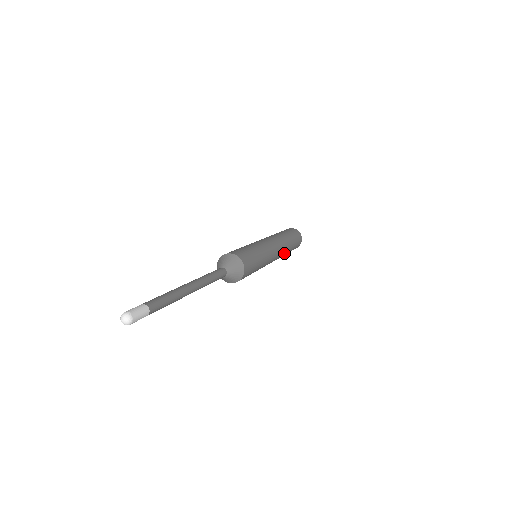
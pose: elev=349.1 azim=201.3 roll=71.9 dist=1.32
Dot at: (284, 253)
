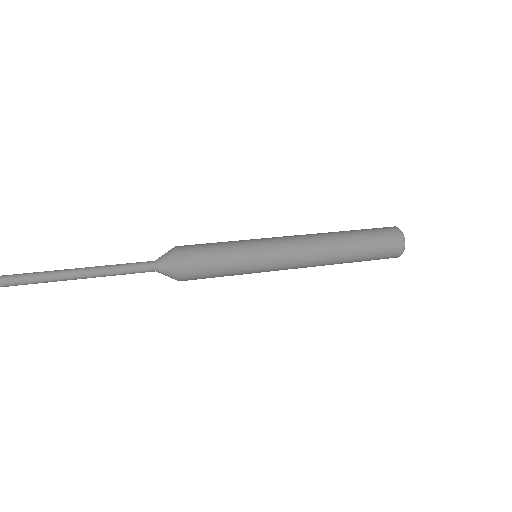
Dot at: (330, 256)
